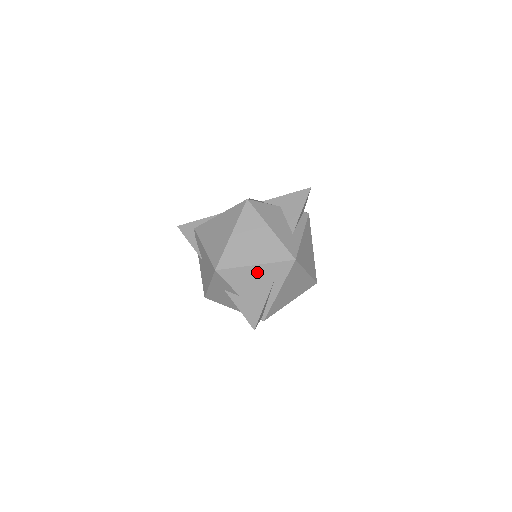
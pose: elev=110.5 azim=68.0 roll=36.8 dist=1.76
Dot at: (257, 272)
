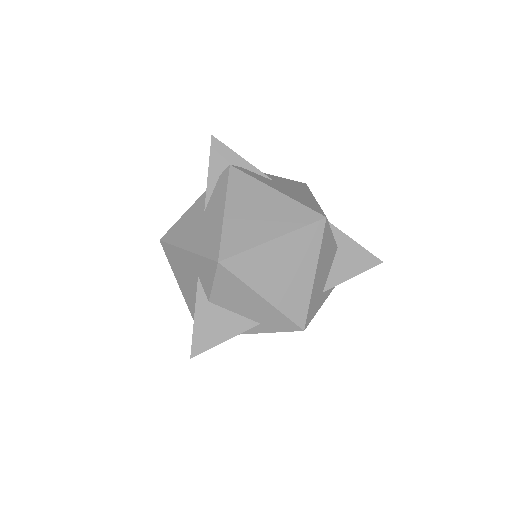
Dot at: (255, 304)
